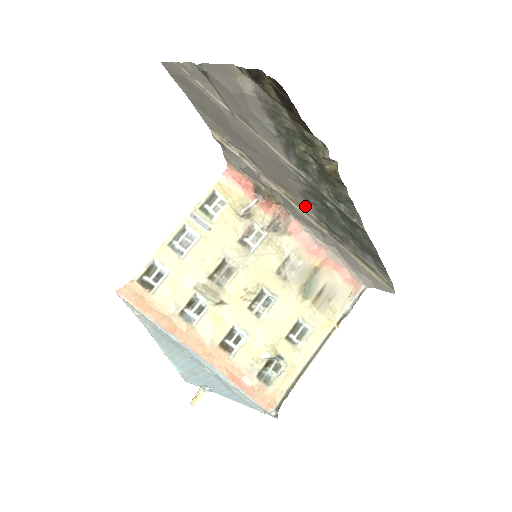
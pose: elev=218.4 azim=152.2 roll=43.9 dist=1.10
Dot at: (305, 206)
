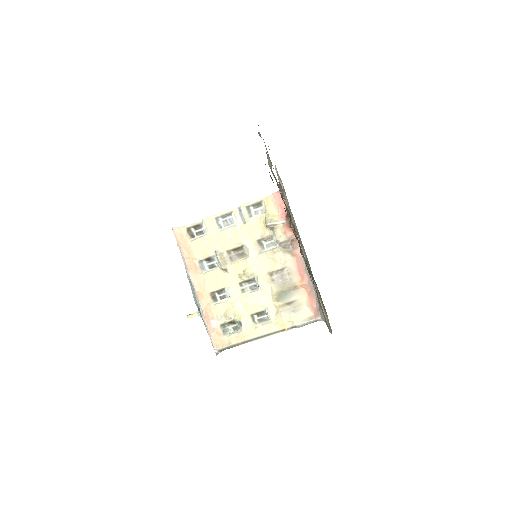
Dot at: (302, 244)
